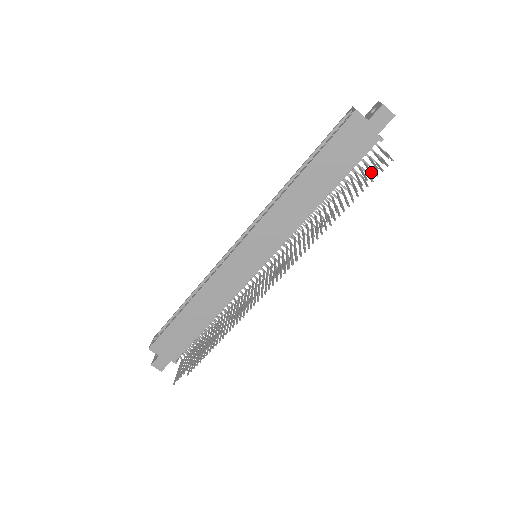
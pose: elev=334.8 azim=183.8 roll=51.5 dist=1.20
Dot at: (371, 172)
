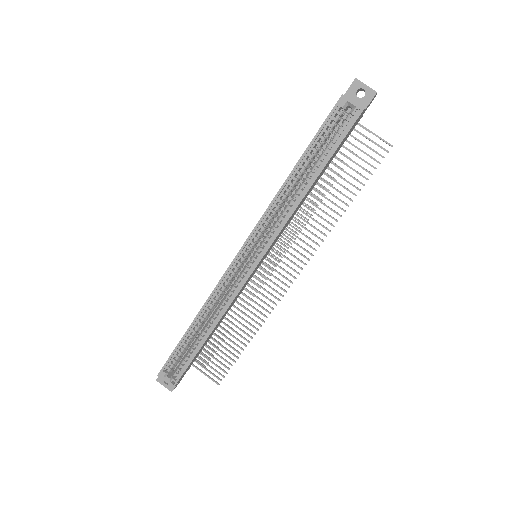
Dot at: occluded
